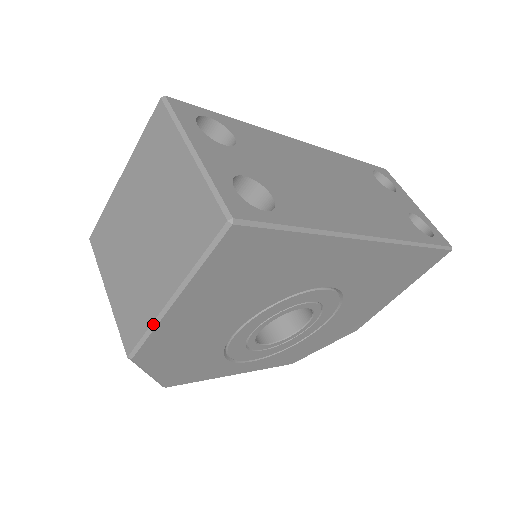
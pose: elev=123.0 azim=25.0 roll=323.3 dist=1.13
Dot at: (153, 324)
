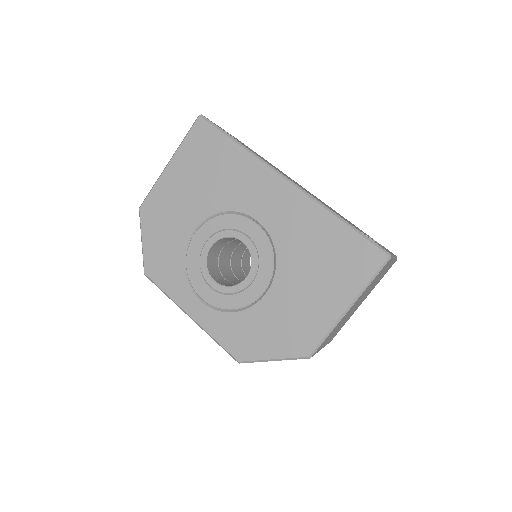
Dot at: (157, 181)
